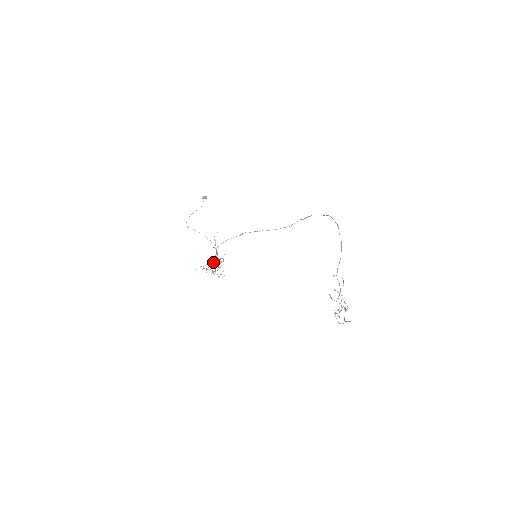
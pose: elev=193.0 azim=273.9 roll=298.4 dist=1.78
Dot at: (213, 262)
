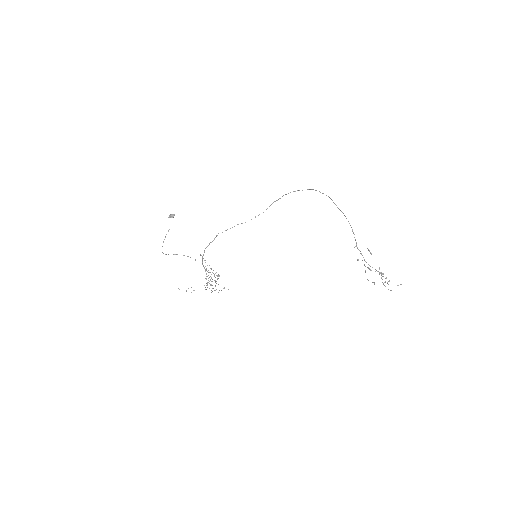
Dot at: occluded
